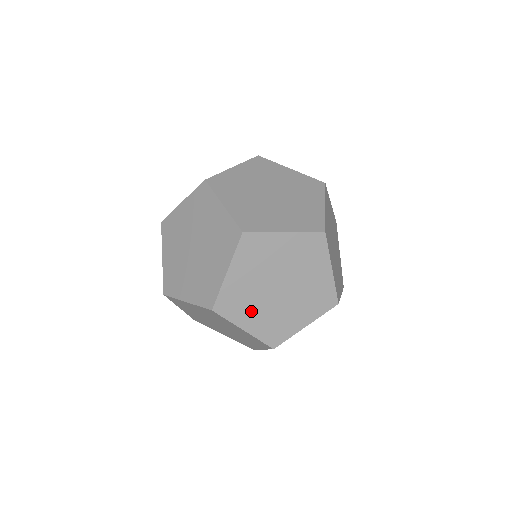
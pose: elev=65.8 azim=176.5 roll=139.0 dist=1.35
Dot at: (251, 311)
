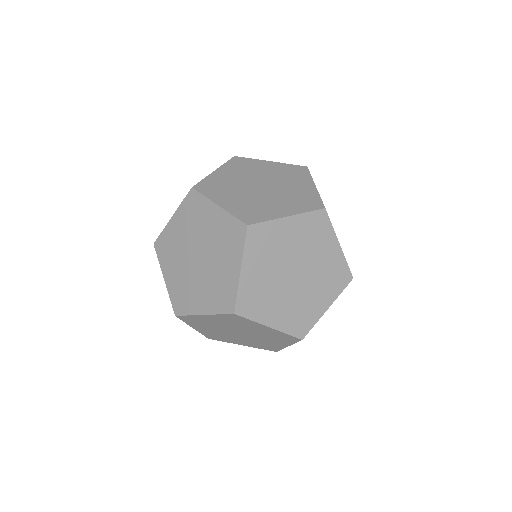
Dot at: (174, 265)
